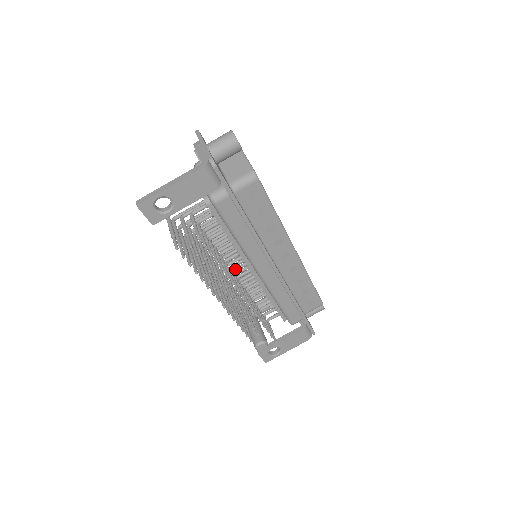
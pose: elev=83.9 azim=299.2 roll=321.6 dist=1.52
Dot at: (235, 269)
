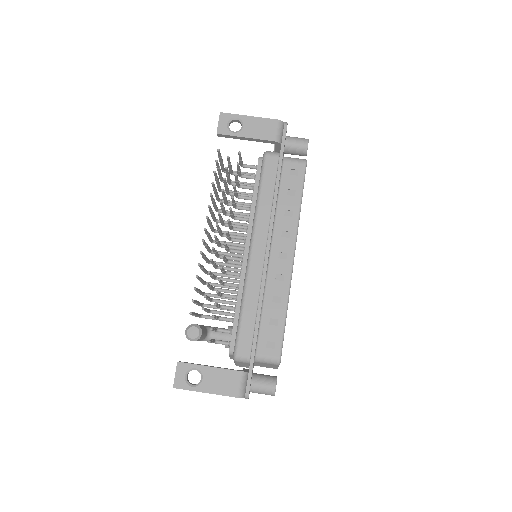
Dot at: occluded
